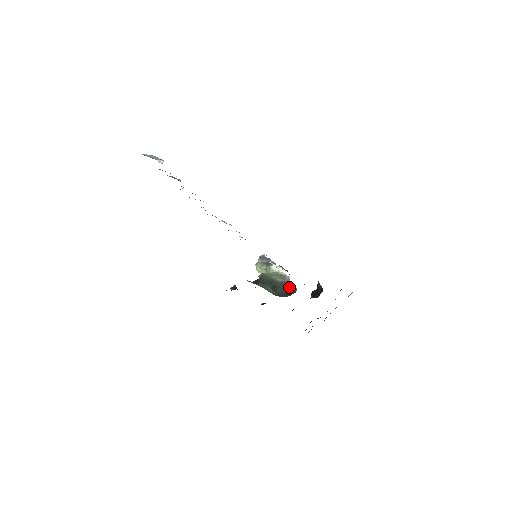
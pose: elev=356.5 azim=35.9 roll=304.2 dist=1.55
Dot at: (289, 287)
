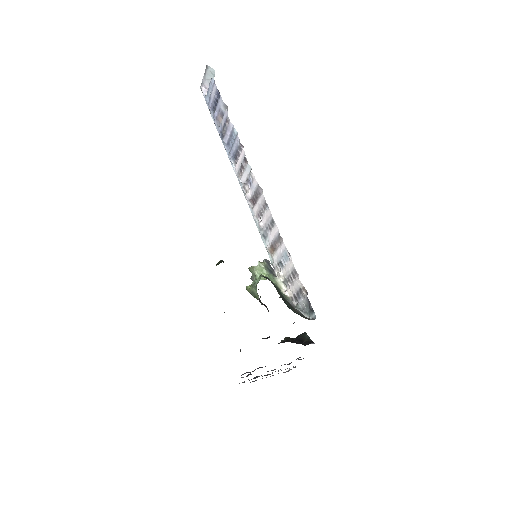
Dot at: (298, 310)
